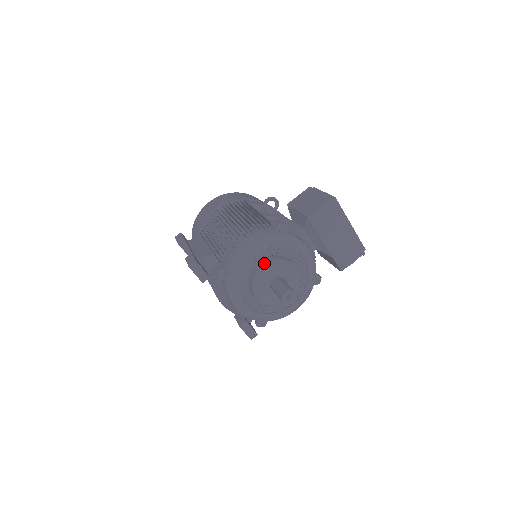
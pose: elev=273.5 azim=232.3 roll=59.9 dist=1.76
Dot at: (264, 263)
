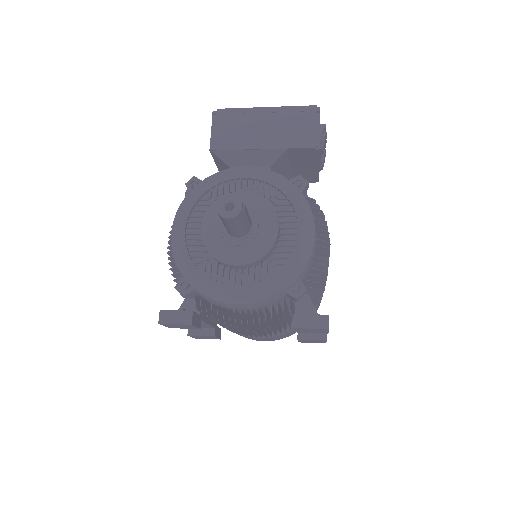
Dot at: (201, 225)
